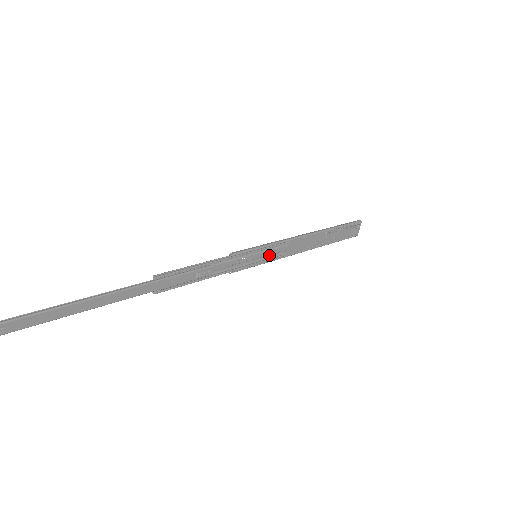
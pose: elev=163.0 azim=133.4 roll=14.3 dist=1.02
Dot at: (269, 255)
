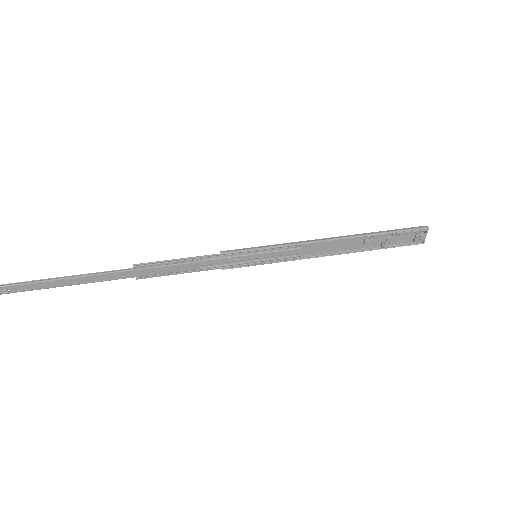
Dot at: (276, 256)
